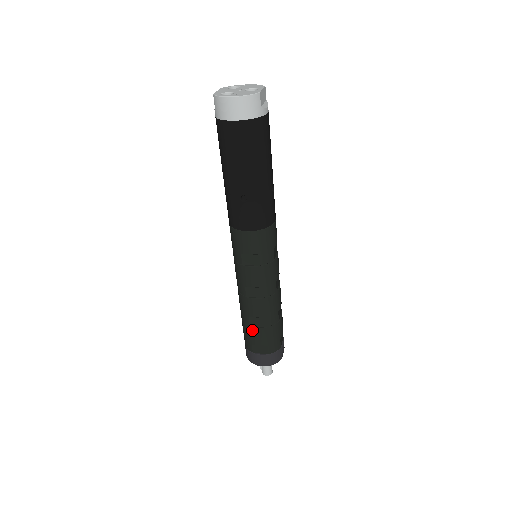
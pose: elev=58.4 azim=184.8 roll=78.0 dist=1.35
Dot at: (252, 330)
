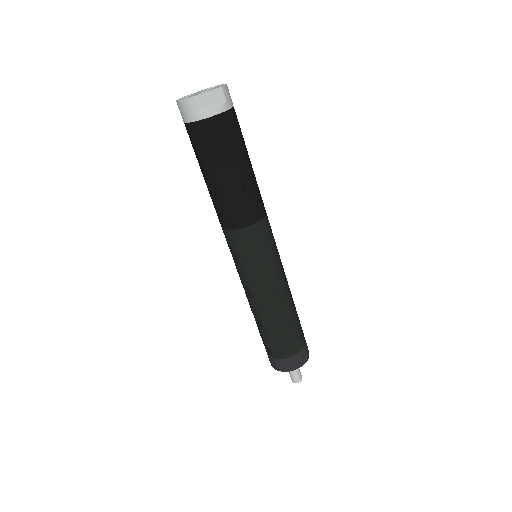
Dot at: occluded
